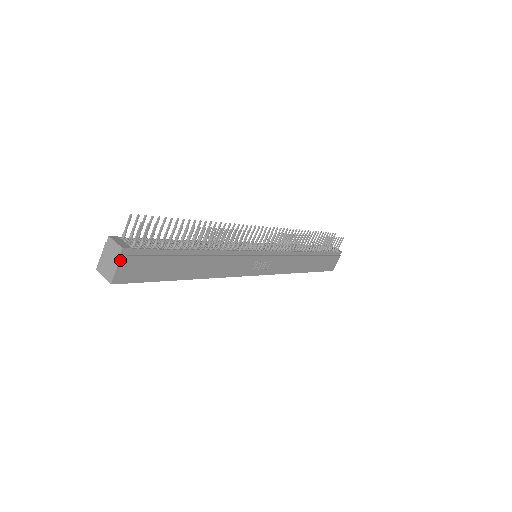
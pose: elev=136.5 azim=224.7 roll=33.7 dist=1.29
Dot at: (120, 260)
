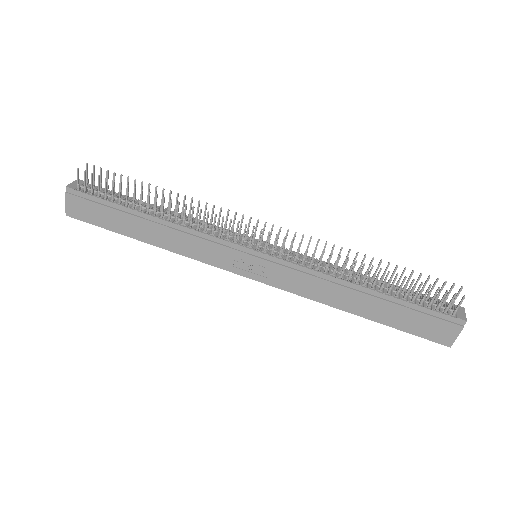
Dot at: (66, 196)
